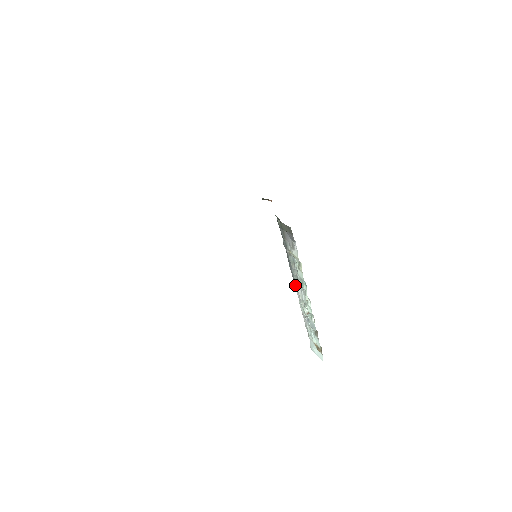
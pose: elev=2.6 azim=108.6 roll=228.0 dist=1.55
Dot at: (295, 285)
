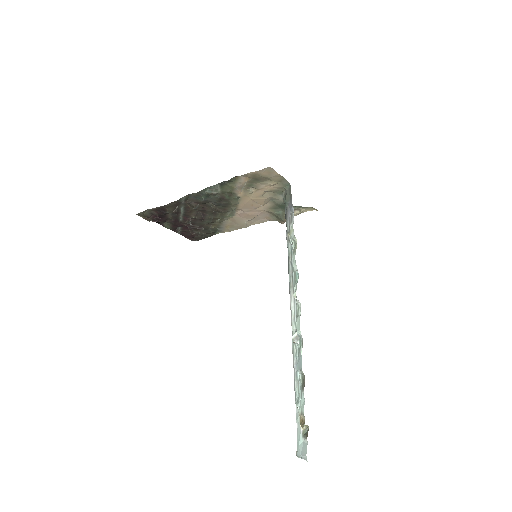
Dot at: (290, 301)
